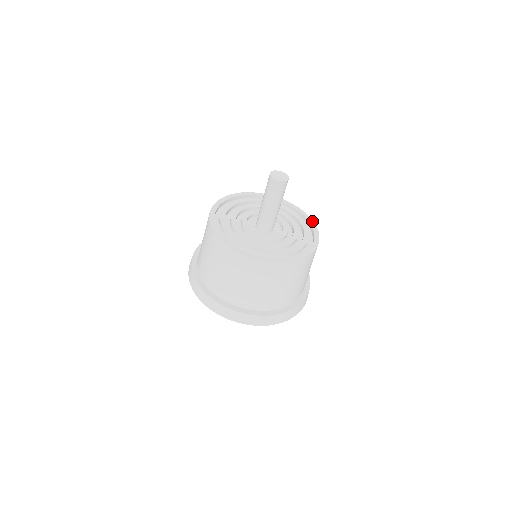
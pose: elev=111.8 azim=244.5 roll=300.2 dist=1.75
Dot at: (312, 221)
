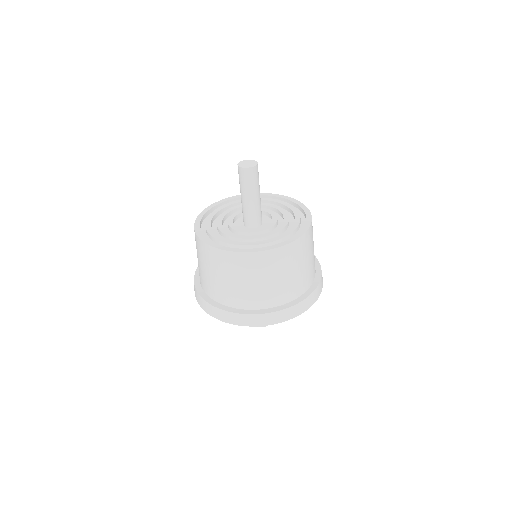
Dot at: (299, 202)
